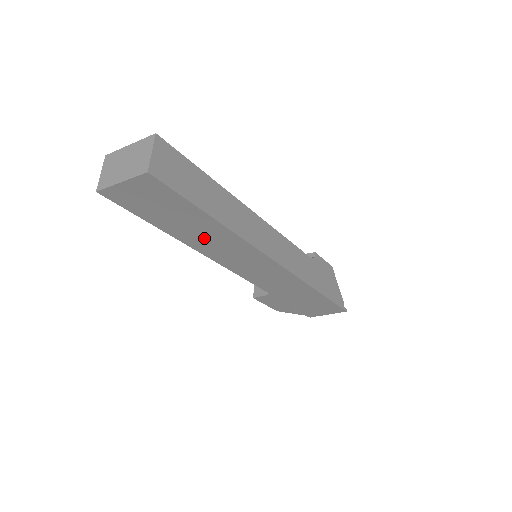
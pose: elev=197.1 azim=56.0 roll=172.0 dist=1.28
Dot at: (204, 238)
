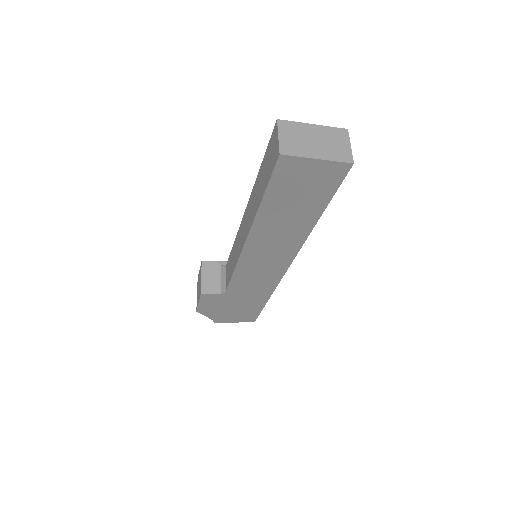
Dot at: (277, 229)
